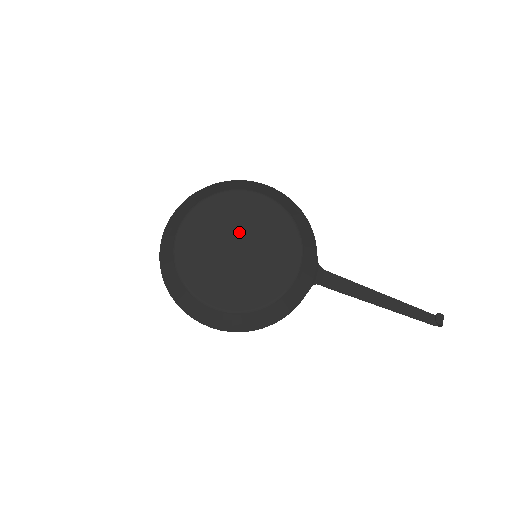
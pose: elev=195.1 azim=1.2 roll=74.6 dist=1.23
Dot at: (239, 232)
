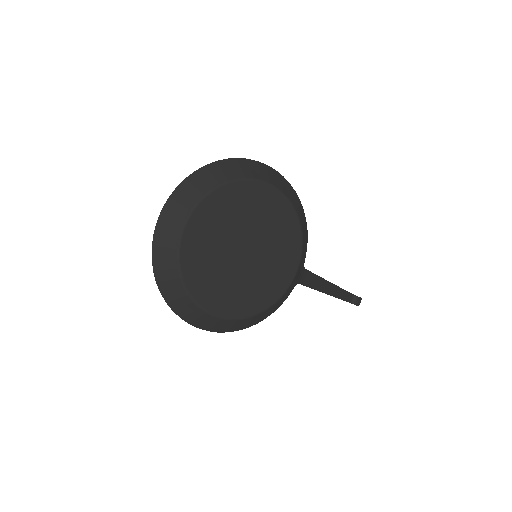
Dot at: (249, 232)
